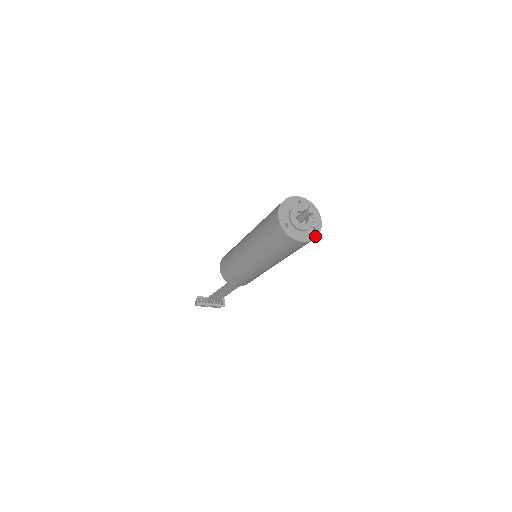
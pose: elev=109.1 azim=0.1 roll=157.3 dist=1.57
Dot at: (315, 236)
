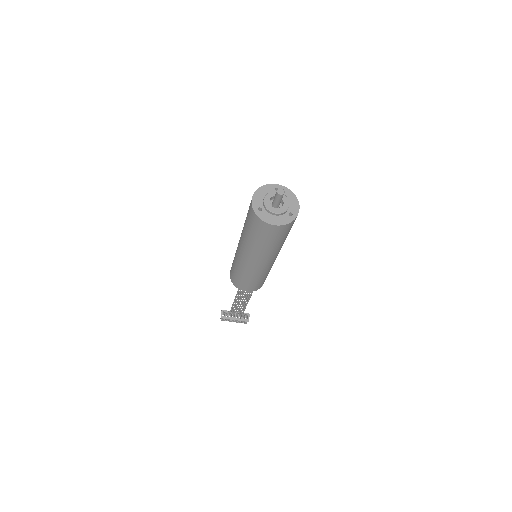
Dot at: (290, 220)
